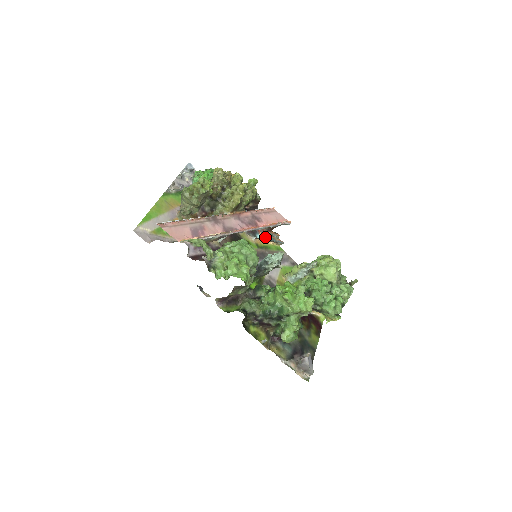
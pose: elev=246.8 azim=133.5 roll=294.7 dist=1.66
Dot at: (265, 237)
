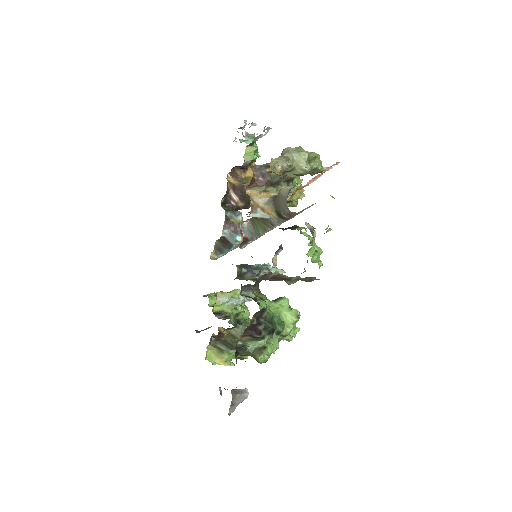
Dot at: (240, 243)
